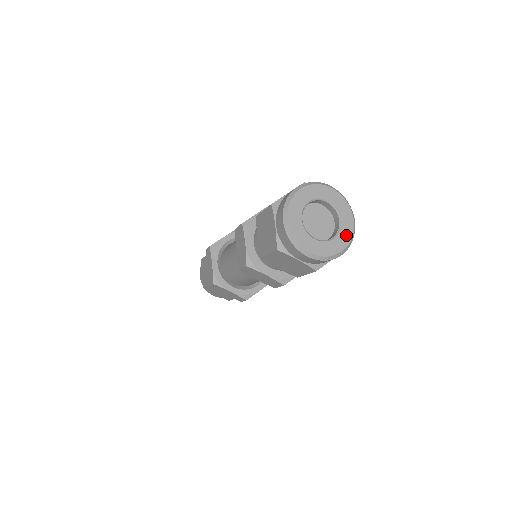
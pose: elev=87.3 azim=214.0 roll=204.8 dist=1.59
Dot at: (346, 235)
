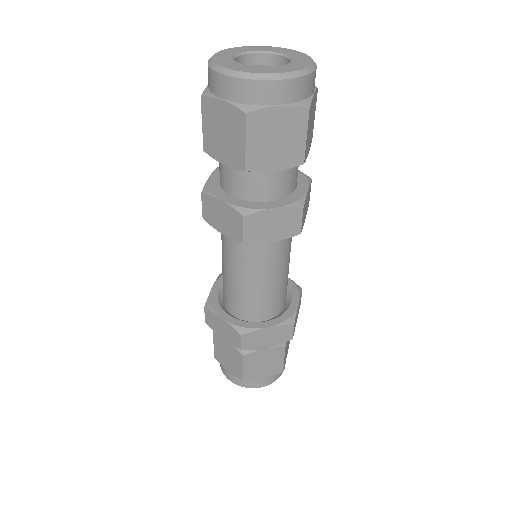
Dot at: (292, 68)
